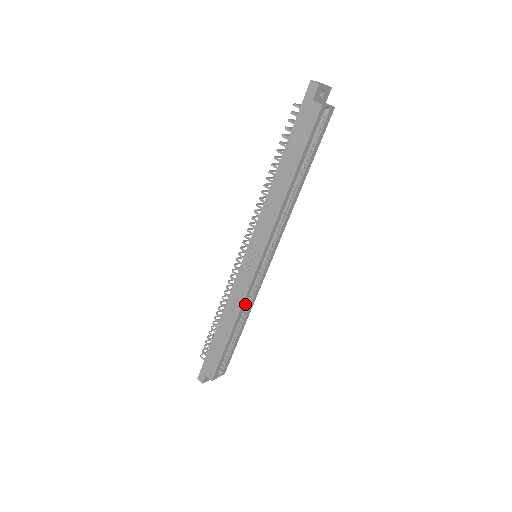
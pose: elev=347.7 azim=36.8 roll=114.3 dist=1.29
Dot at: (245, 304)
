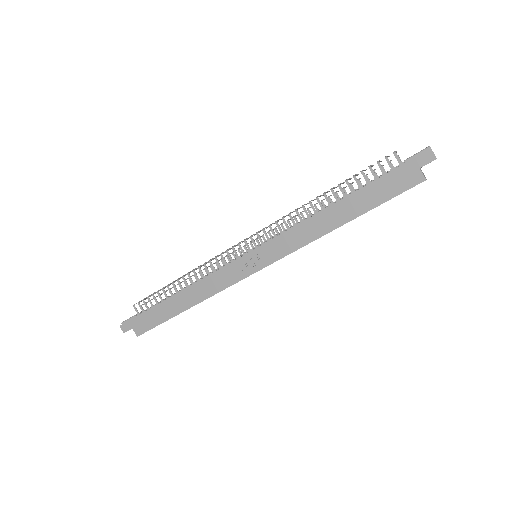
Dot at: (218, 292)
